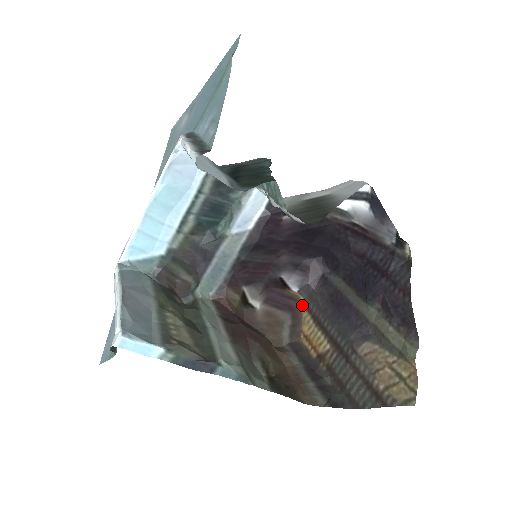
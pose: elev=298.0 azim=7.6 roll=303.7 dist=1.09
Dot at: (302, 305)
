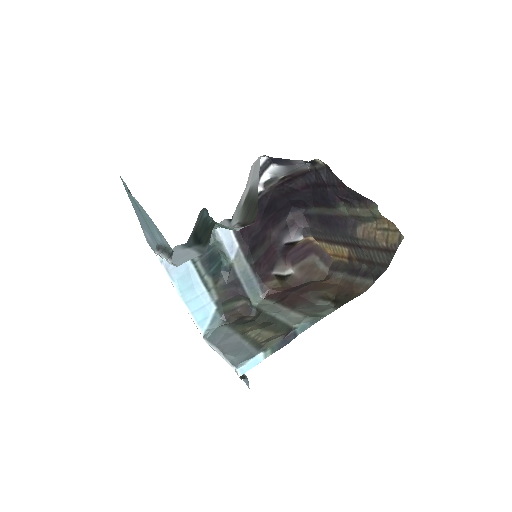
Dot at: (314, 241)
